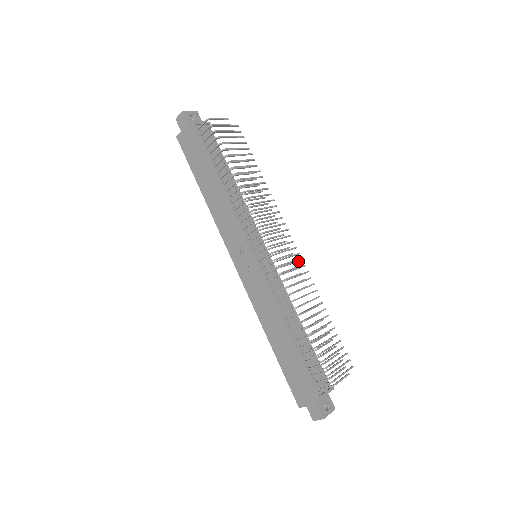
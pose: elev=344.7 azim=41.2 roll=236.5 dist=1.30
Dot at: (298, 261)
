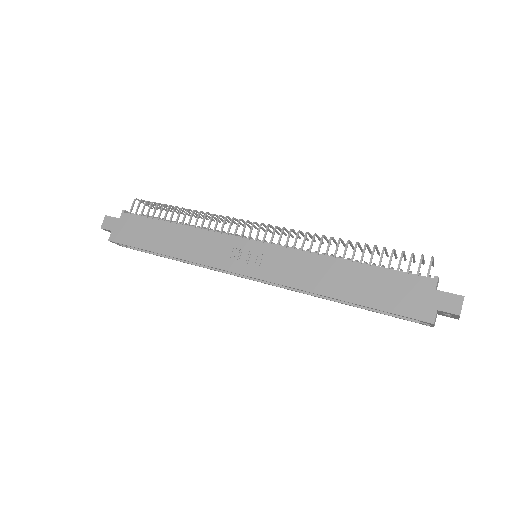
Dot at: occluded
